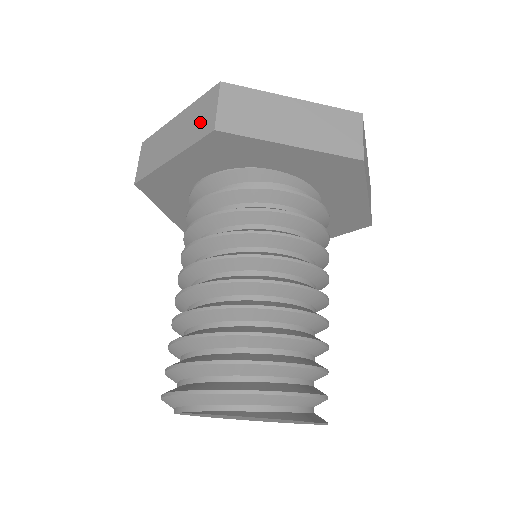
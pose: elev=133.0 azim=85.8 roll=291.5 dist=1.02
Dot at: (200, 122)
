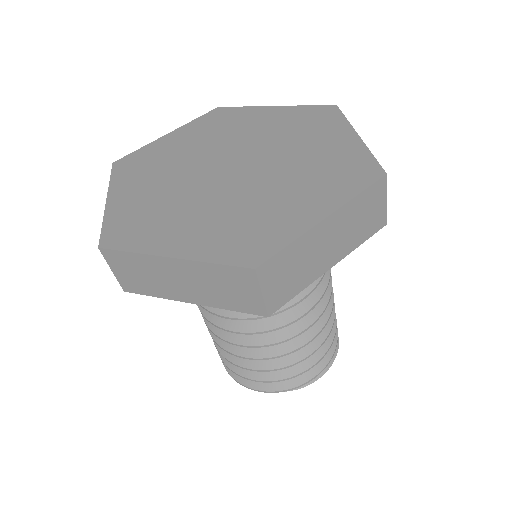
Dot at: (234, 295)
